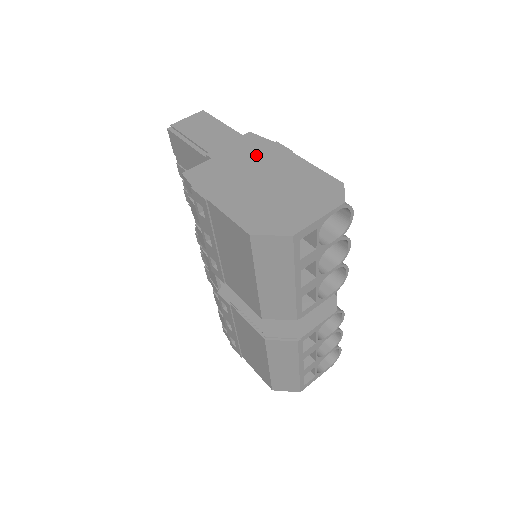
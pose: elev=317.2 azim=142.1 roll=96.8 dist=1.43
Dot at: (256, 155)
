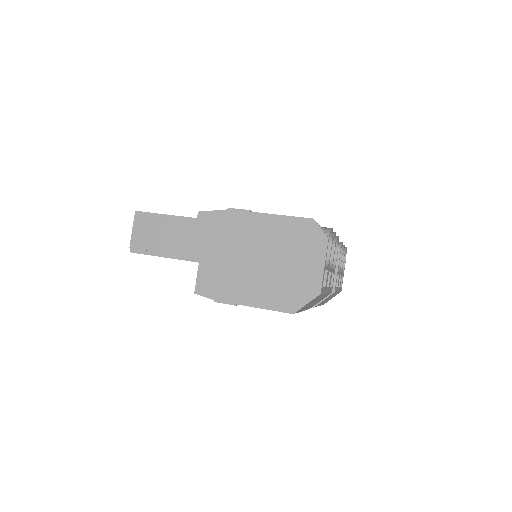
Dot at: (227, 235)
